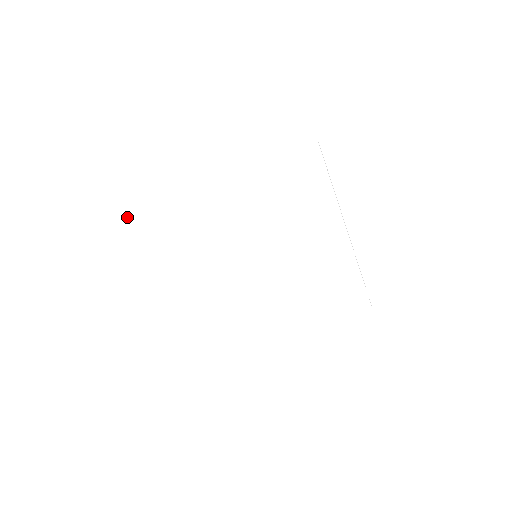
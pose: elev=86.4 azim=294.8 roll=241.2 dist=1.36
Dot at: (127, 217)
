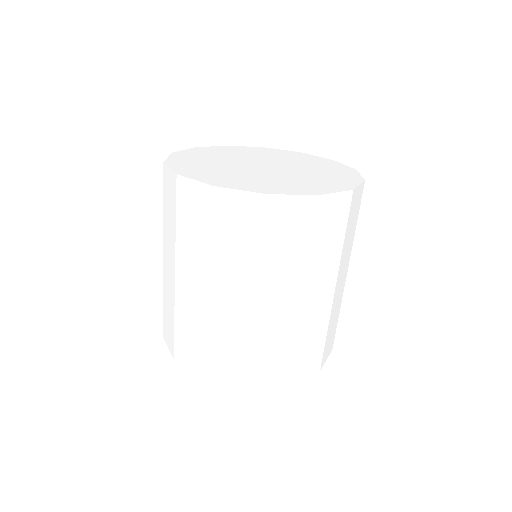
Dot at: (177, 154)
